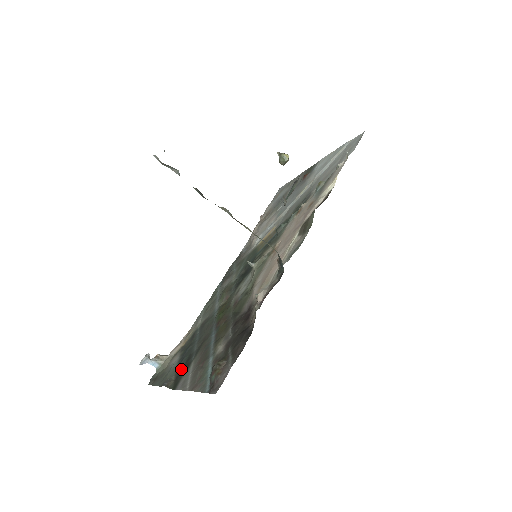
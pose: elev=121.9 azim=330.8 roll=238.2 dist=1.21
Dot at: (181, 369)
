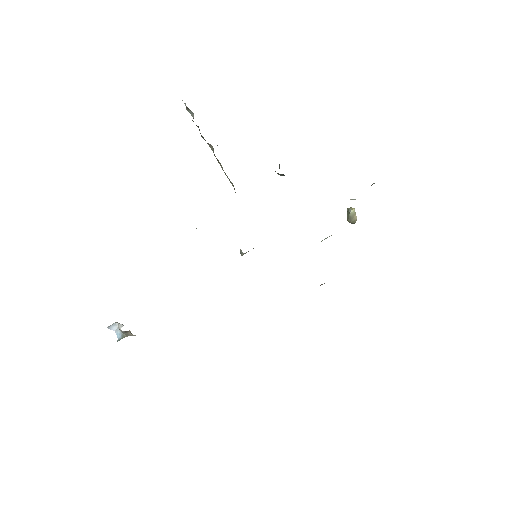
Dot at: occluded
